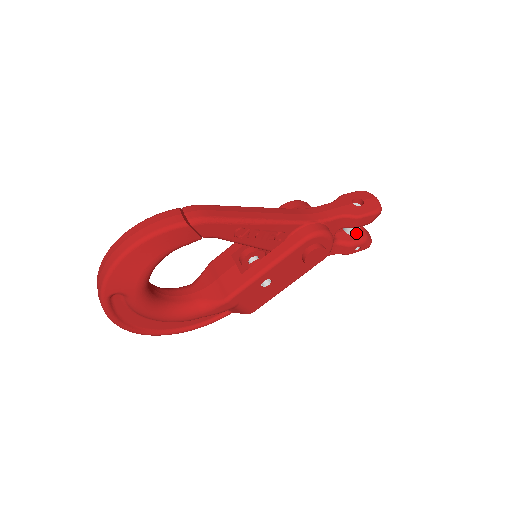
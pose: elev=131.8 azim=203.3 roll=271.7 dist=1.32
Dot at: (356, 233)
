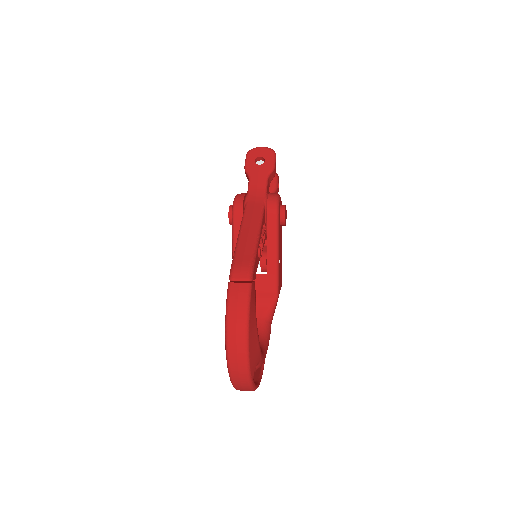
Dot at: occluded
